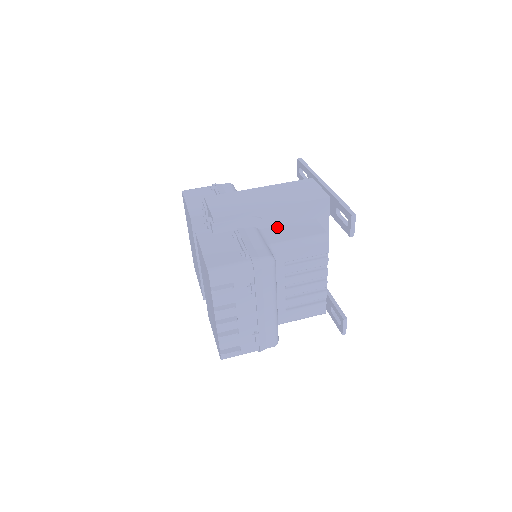
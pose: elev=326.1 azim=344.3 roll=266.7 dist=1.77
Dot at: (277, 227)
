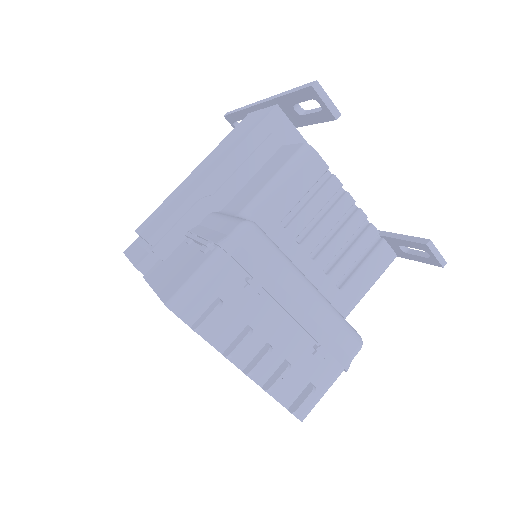
Dot at: (240, 192)
